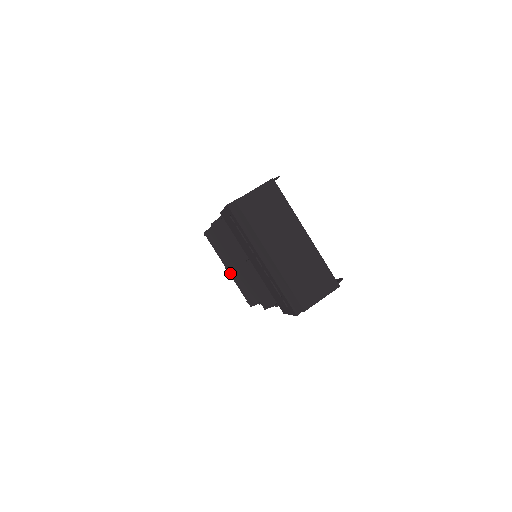
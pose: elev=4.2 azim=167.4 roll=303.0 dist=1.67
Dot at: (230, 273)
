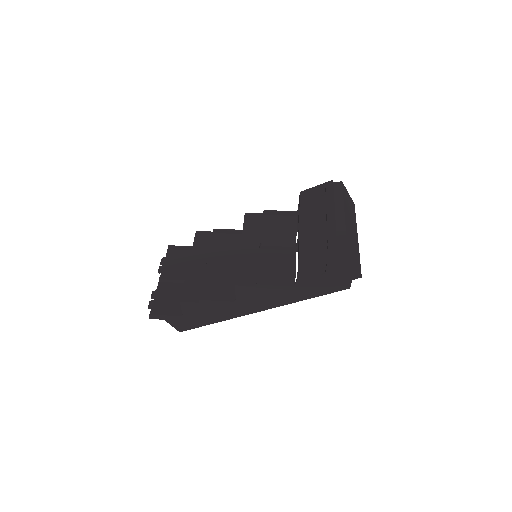
Dot at: (189, 267)
